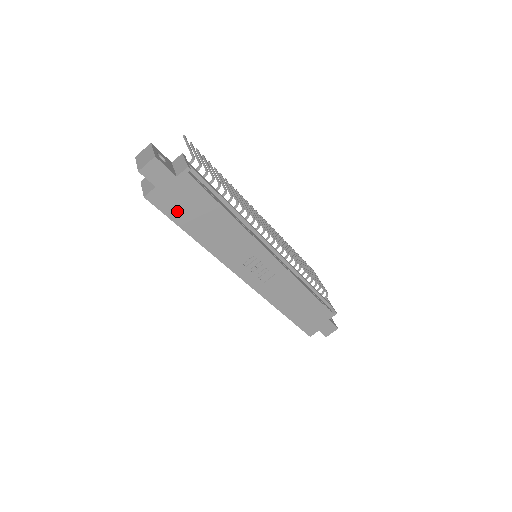
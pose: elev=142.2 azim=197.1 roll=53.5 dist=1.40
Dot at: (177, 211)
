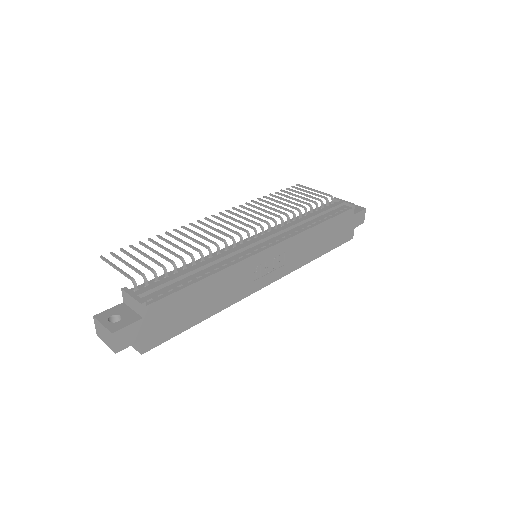
Dot at: (173, 327)
